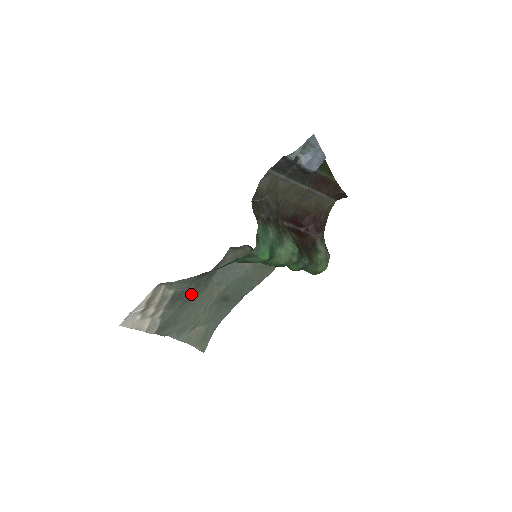
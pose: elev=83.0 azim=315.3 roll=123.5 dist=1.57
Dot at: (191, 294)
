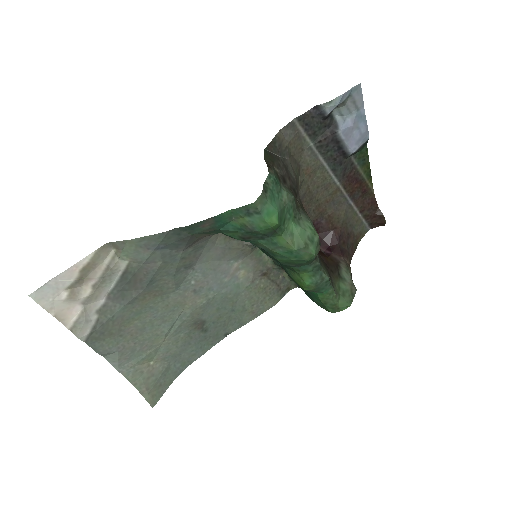
Dot at: (152, 285)
